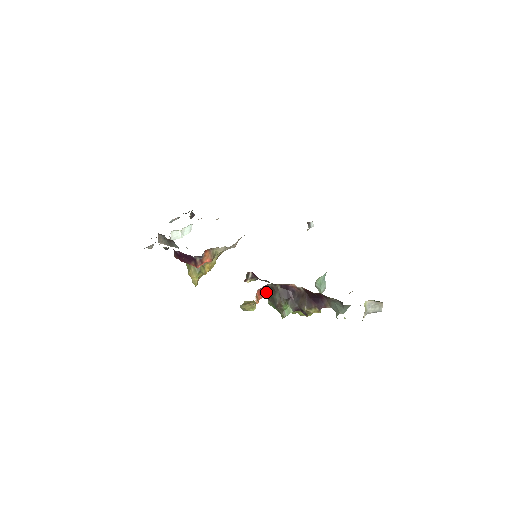
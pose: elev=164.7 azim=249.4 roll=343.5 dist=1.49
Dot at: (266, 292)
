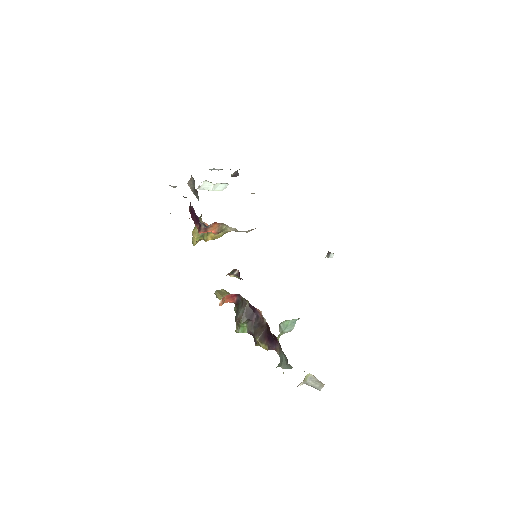
Dot at: (236, 299)
